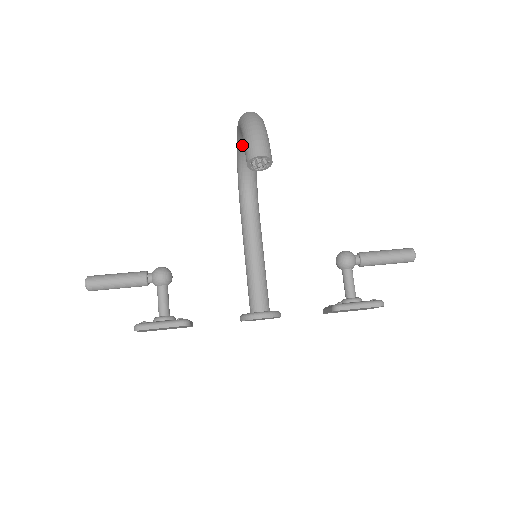
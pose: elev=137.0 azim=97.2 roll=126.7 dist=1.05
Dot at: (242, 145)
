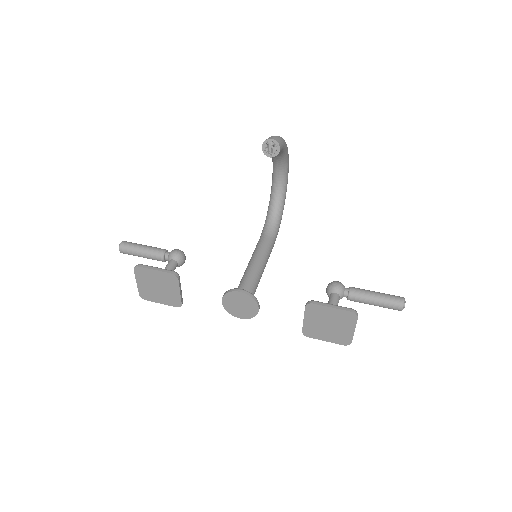
Dot at: (274, 183)
